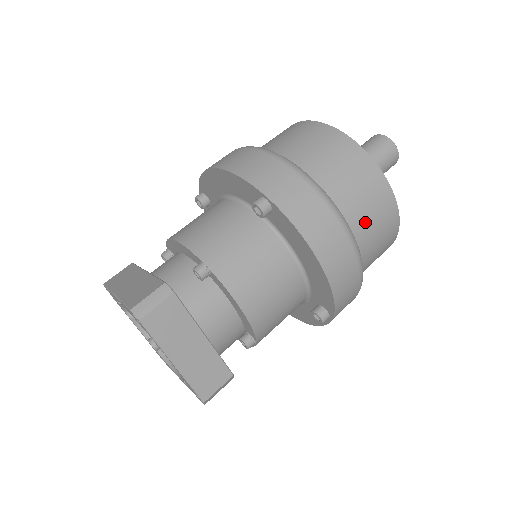
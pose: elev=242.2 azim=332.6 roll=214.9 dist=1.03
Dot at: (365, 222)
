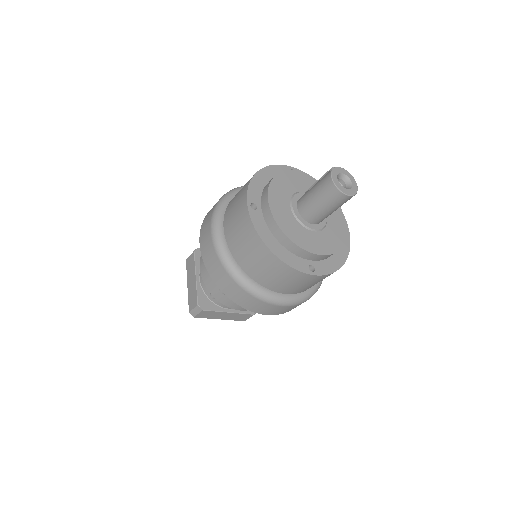
Dot at: (295, 288)
